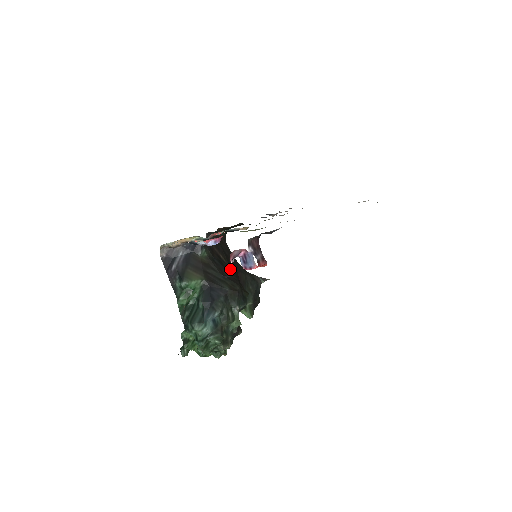
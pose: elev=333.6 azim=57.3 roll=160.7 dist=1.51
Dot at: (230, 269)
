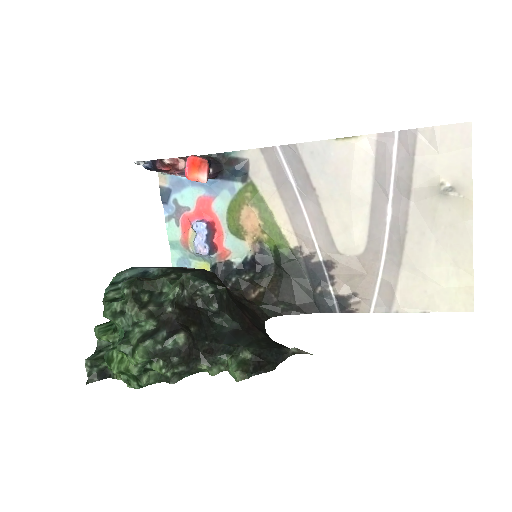
Dot at: (167, 166)
